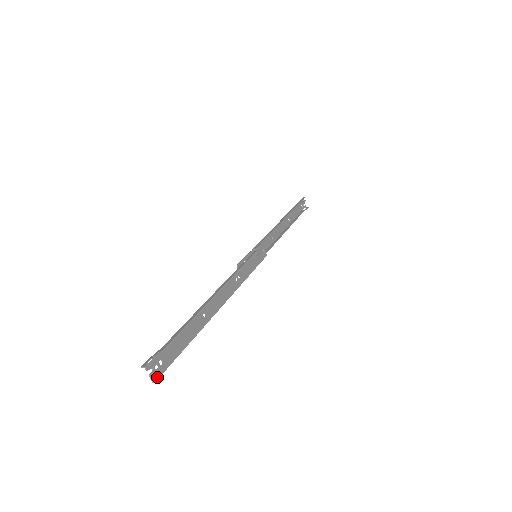
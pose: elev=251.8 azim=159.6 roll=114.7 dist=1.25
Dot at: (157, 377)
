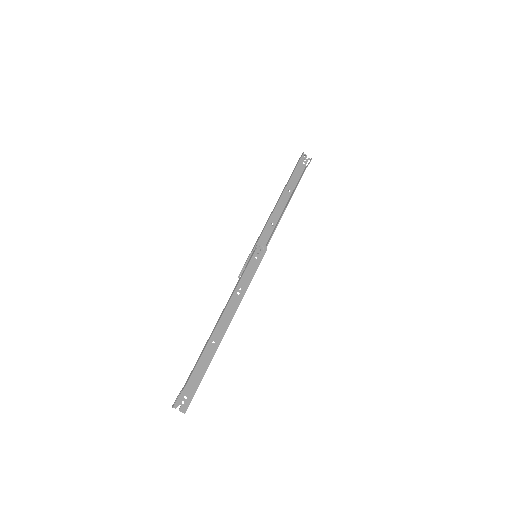
Dot at: (186, 408)
